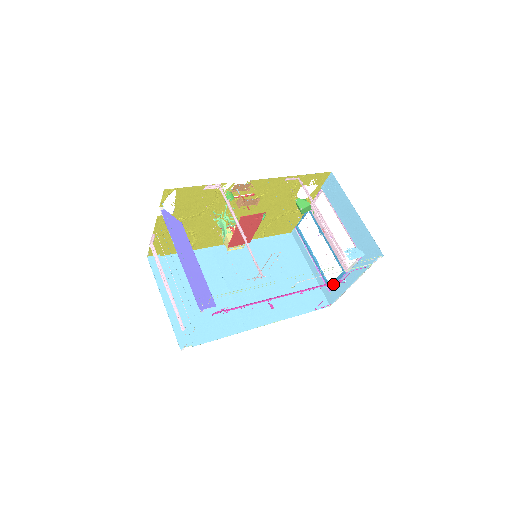
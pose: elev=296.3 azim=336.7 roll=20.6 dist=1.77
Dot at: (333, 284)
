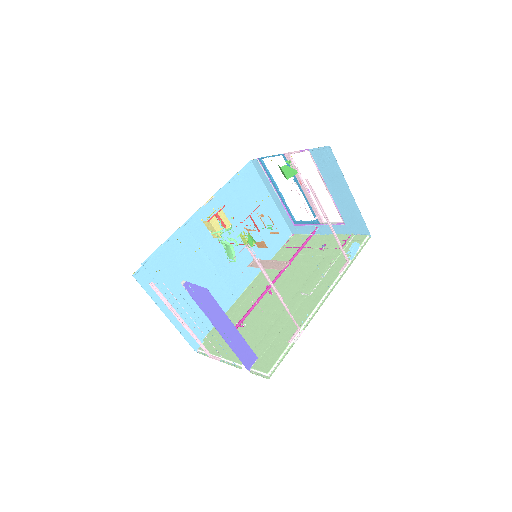
Dot at: (301, 223)
